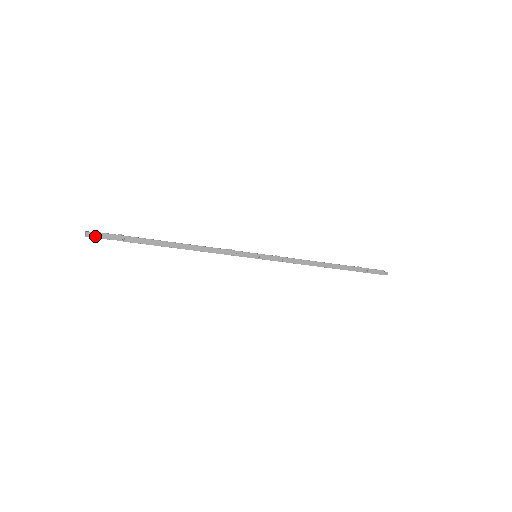
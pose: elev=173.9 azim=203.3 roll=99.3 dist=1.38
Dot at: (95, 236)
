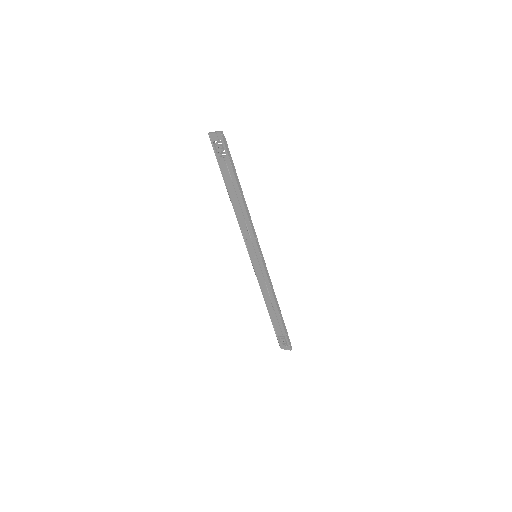
Dot at: (223, 138)
